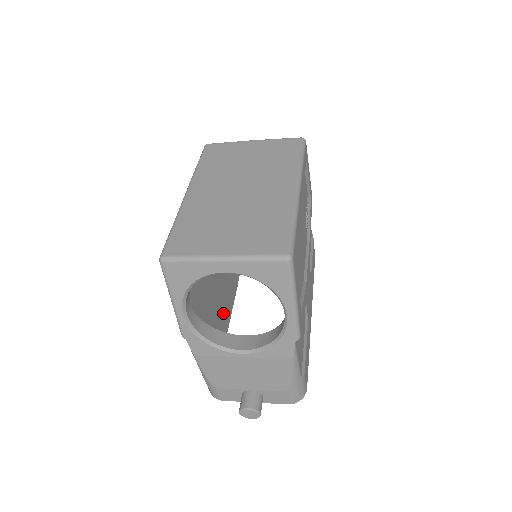
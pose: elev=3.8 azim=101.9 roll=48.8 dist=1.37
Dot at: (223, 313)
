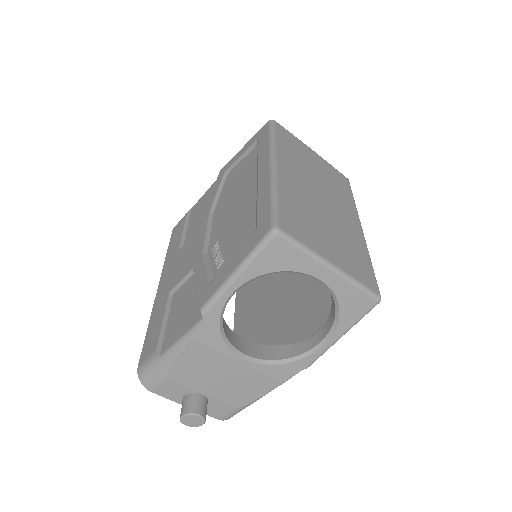
Dot at: occluded
